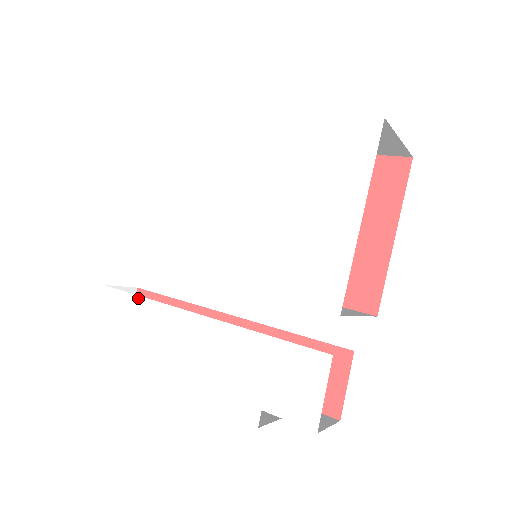
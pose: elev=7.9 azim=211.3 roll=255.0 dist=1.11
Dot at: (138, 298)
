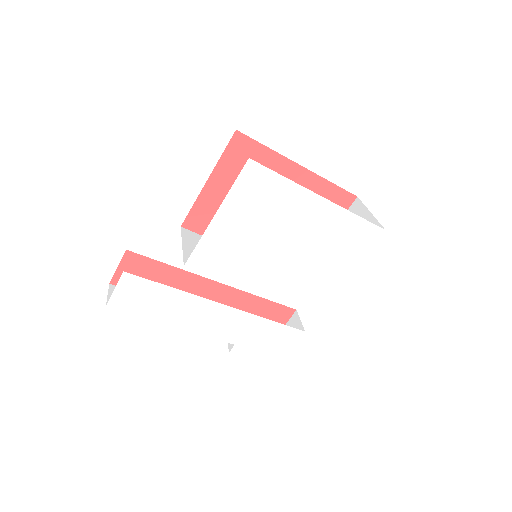
Dot at: (165, 287)
